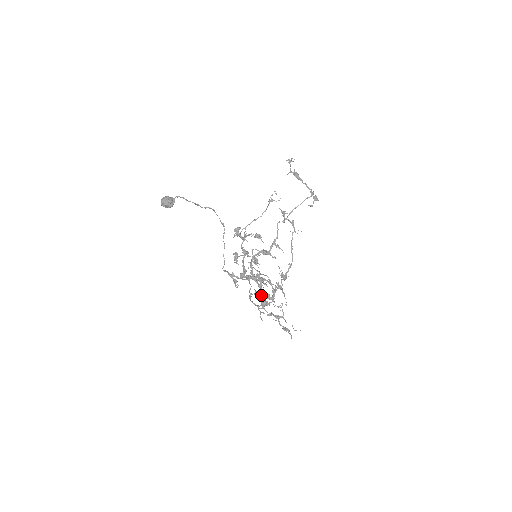
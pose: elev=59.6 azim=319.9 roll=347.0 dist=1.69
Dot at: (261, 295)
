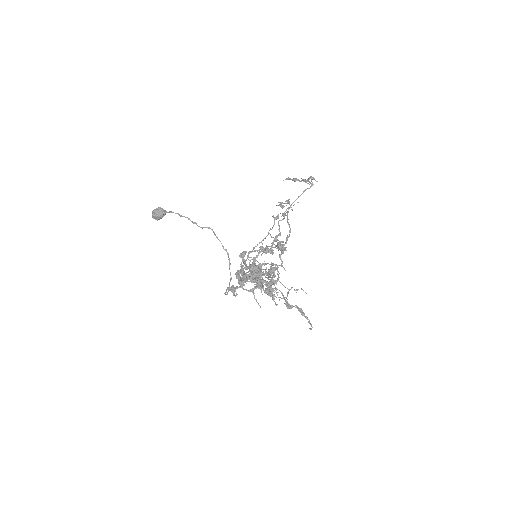
Dot at: (258, 283)
